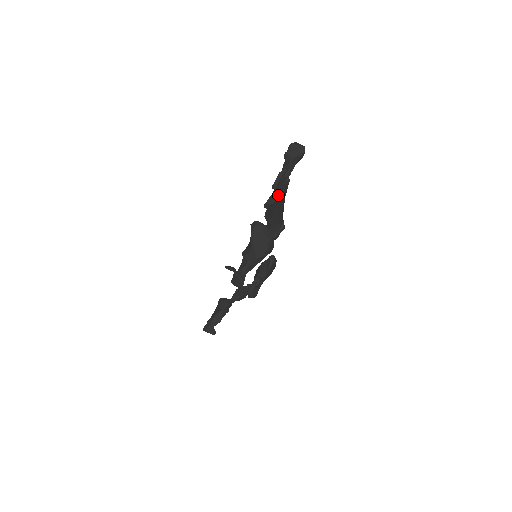
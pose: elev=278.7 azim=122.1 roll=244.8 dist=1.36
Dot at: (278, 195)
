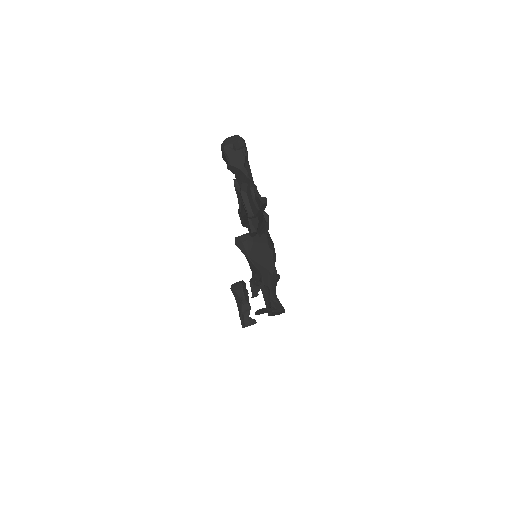
Dot at: occluded
